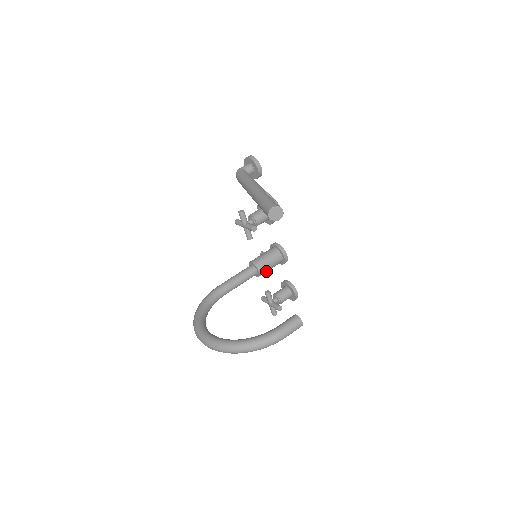
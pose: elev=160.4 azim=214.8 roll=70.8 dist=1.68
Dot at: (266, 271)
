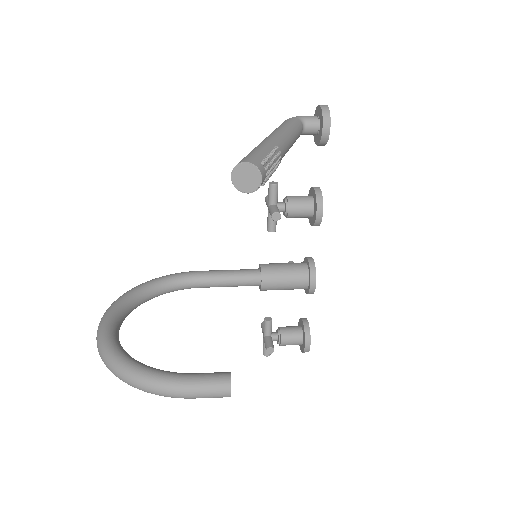
Dot at: (275, 289)
